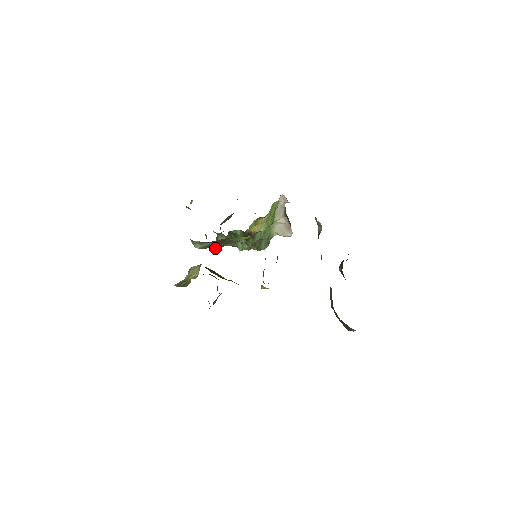
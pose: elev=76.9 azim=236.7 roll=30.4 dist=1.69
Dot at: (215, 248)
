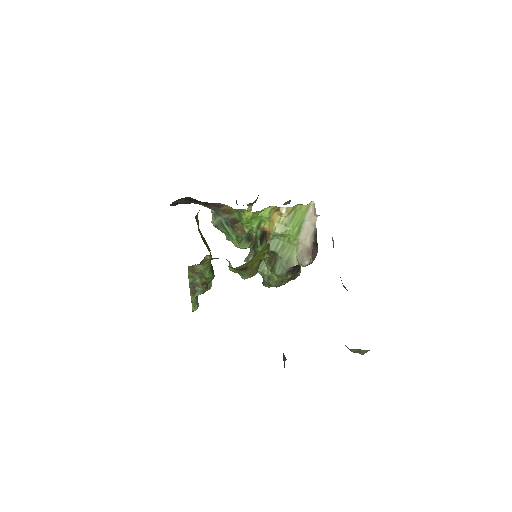
Dot at: (231, 241)
